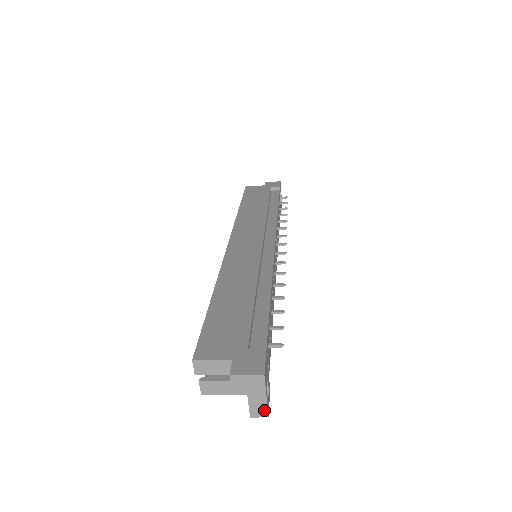
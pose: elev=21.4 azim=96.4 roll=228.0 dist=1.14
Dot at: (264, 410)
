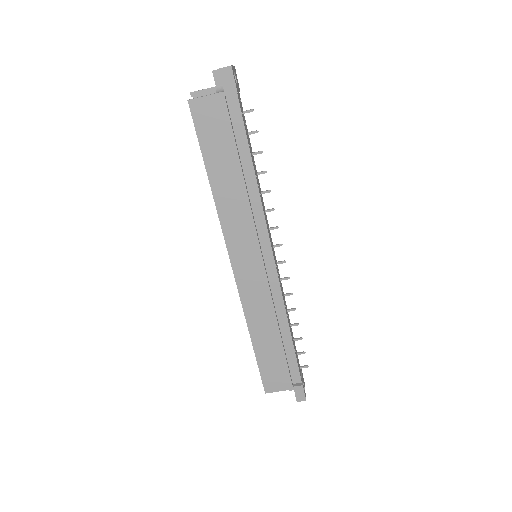
Dot at: (230, 66)
